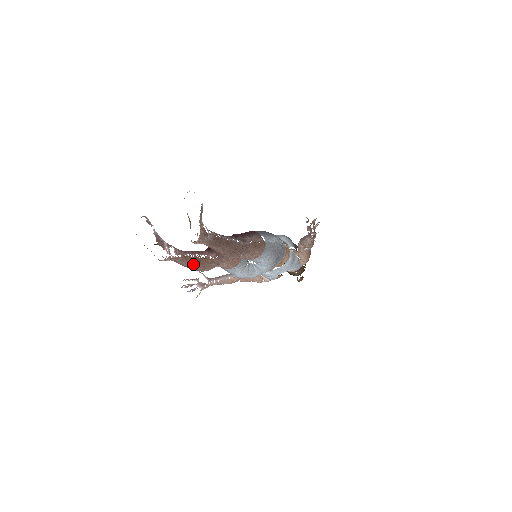
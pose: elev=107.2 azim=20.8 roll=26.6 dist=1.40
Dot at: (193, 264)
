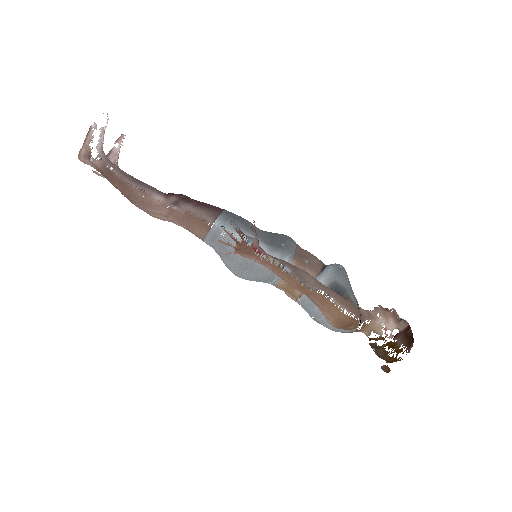
Dot at: occluded
